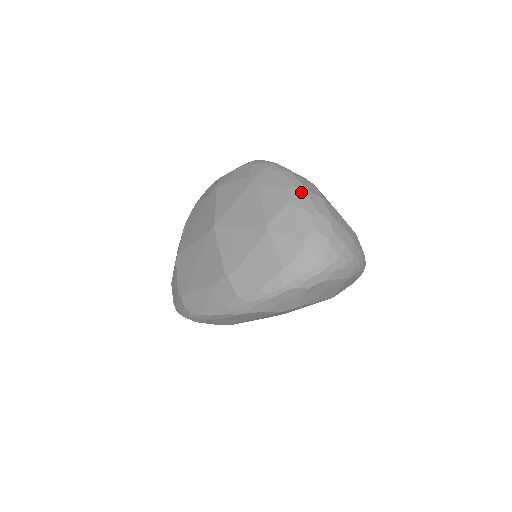
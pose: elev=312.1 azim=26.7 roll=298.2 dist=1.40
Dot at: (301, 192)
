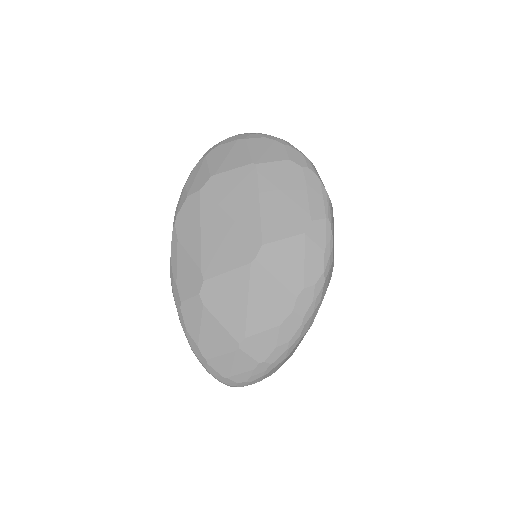
Dot at: occluded
